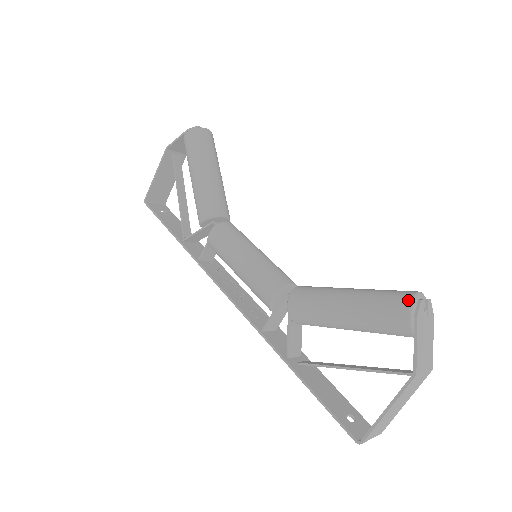
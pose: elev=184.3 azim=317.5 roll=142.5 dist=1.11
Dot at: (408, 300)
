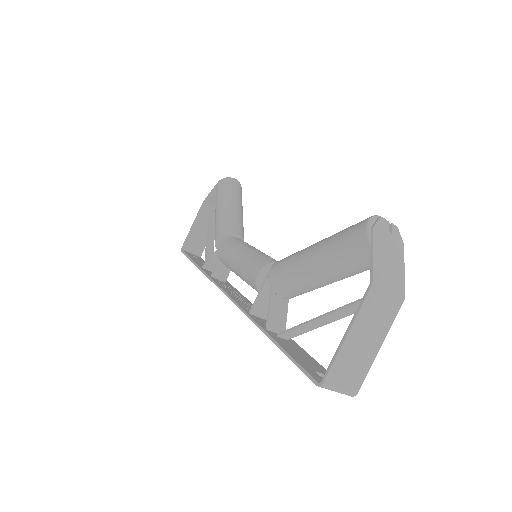
Dot at: (367, 218)
